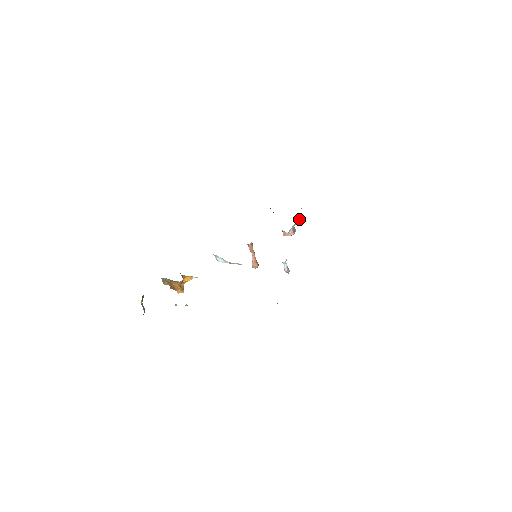
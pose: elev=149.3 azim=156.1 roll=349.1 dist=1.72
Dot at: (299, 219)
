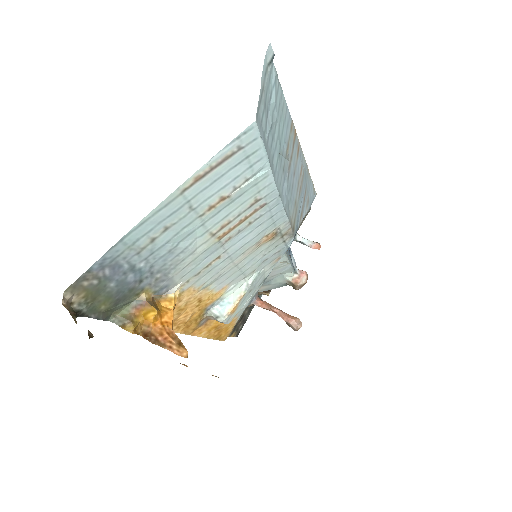
Dot at: (290, 251)
